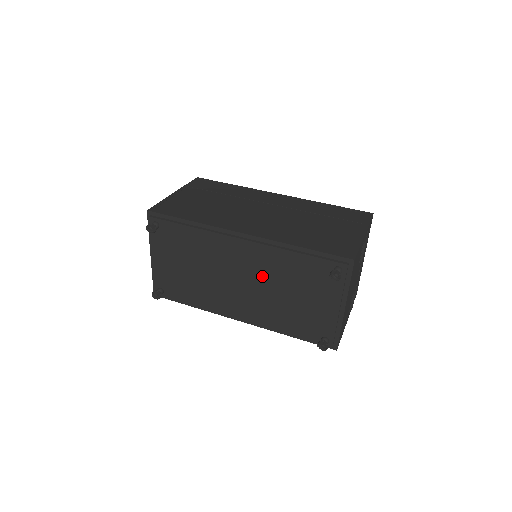
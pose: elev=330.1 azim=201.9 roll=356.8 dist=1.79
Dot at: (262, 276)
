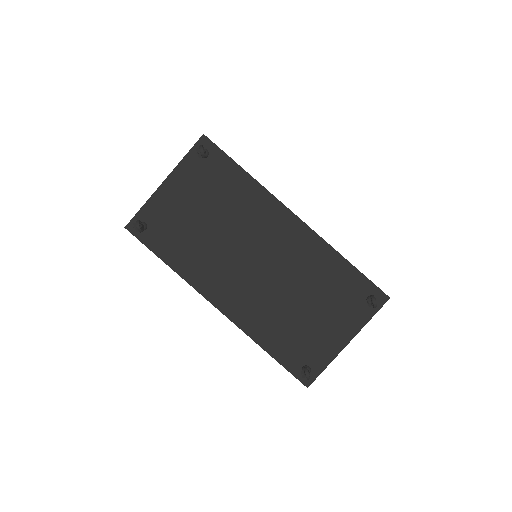
Dot at: (287, 269)
